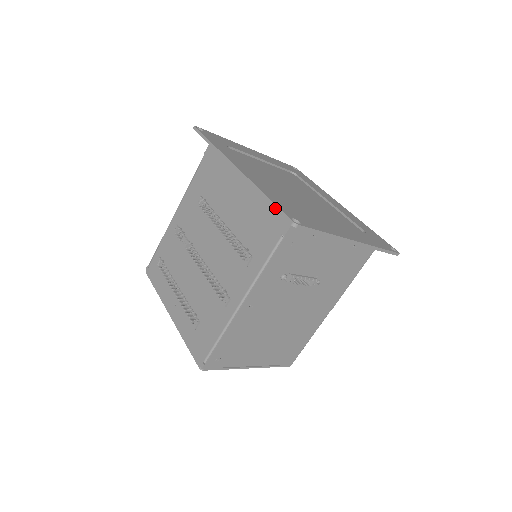
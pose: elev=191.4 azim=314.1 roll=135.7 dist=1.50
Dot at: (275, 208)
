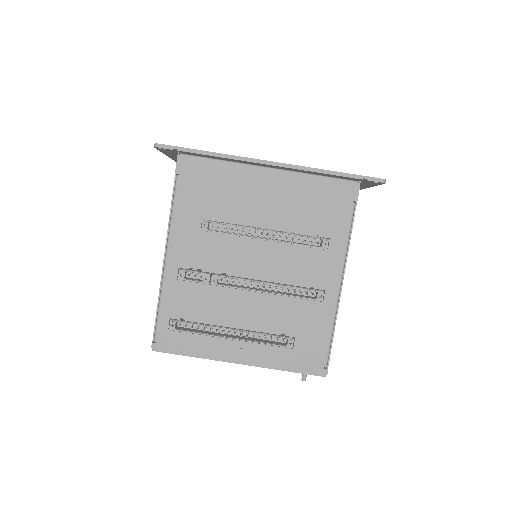
Dot at: (354, 177)
